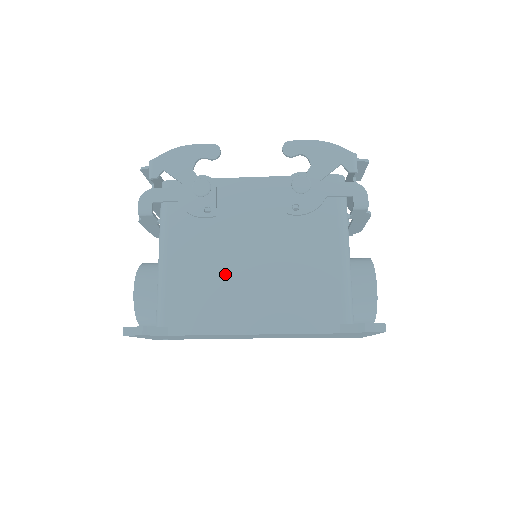
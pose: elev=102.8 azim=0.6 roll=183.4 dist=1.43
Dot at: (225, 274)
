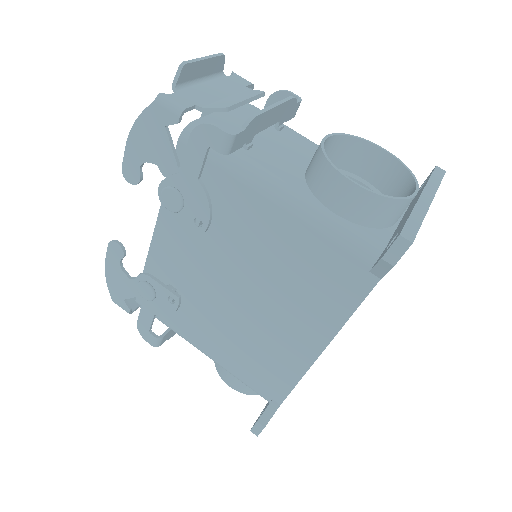
Dot at: (245, 327)
